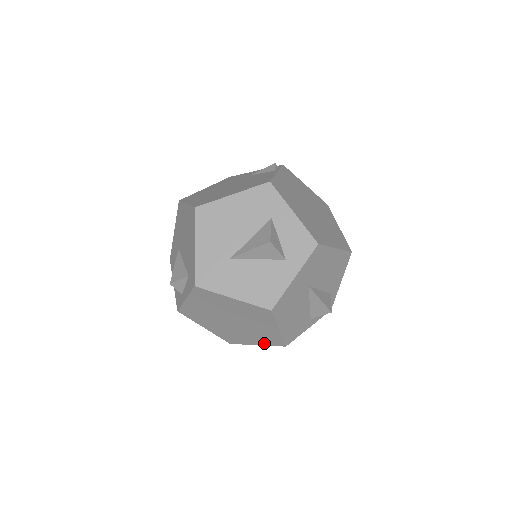
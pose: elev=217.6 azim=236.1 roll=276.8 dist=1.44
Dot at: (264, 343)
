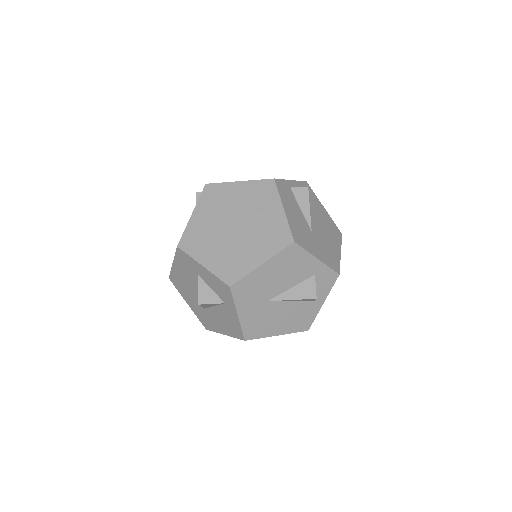
Dot at: occluded
